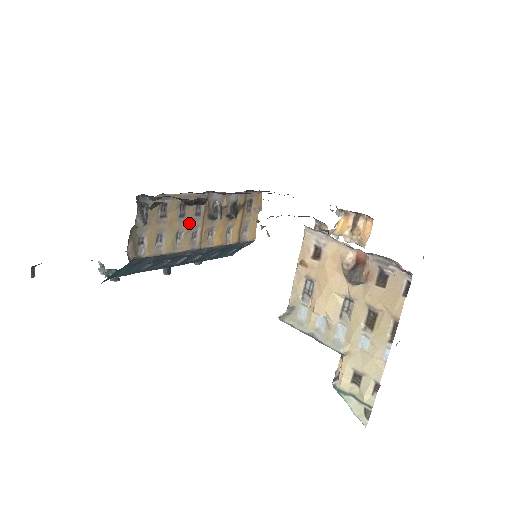
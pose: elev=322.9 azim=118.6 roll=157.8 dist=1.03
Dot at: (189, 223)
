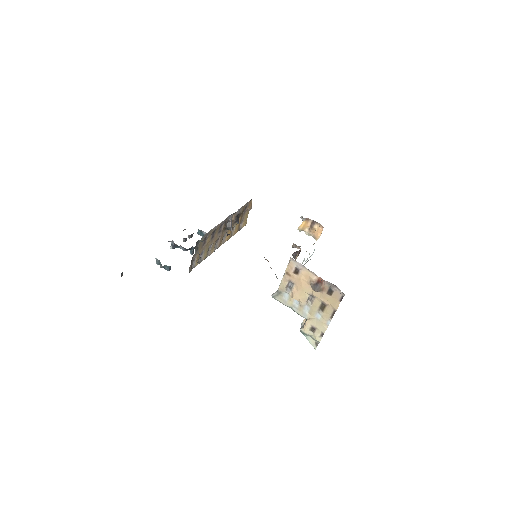
Dot at: (215, 238)
